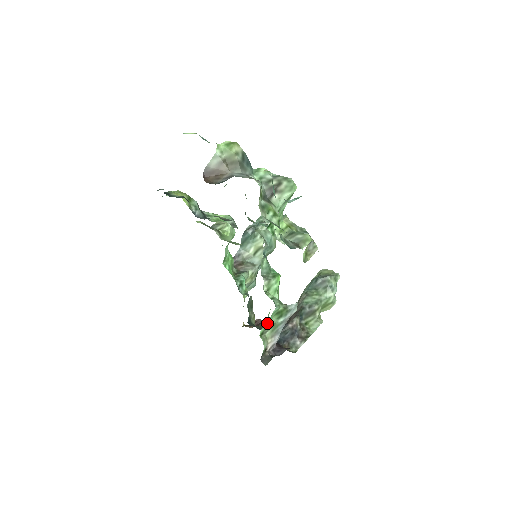
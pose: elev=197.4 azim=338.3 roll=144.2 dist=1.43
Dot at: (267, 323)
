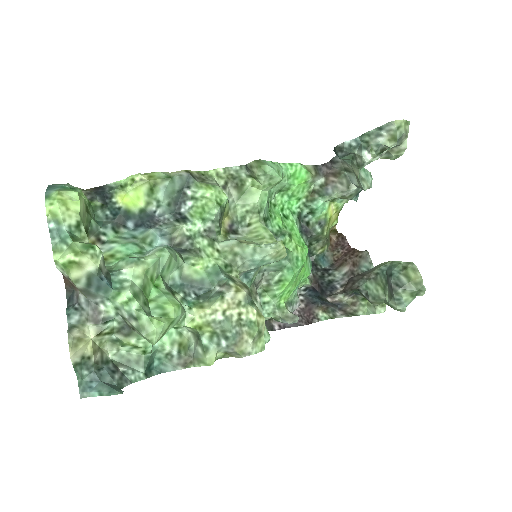
Dot at: occluded
